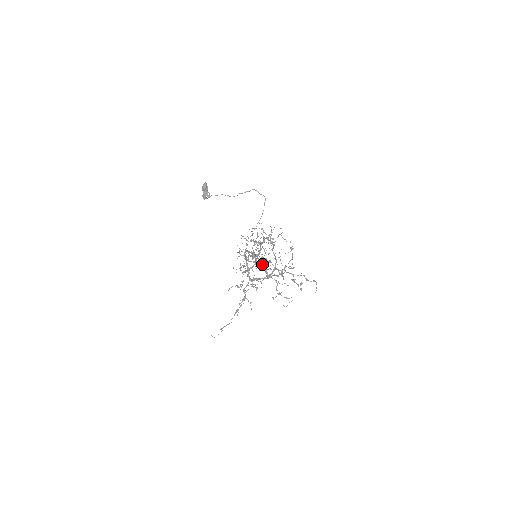
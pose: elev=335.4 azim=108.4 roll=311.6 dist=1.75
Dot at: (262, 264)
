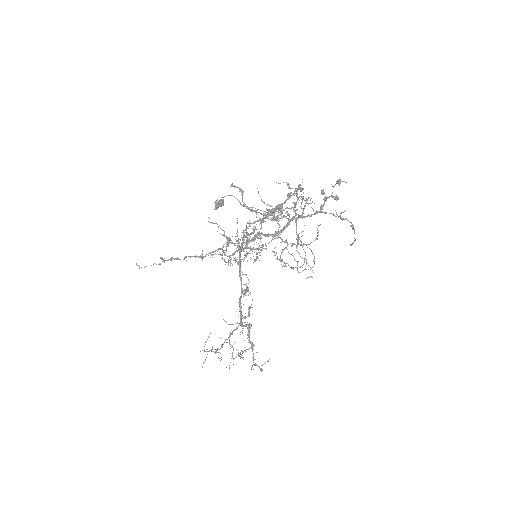
Dot at: (273, 212)
